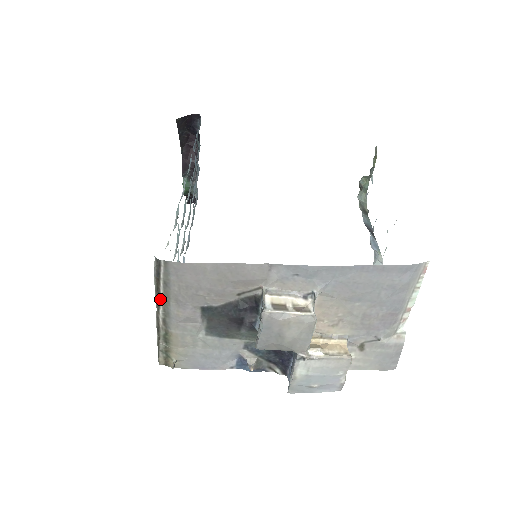
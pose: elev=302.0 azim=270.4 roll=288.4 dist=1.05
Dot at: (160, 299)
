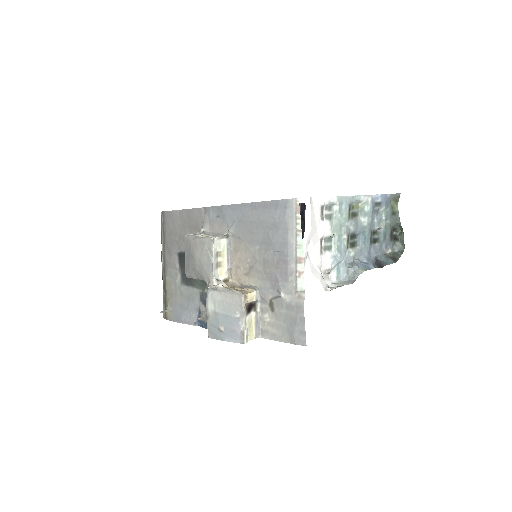
Dot at: (162, 247)
